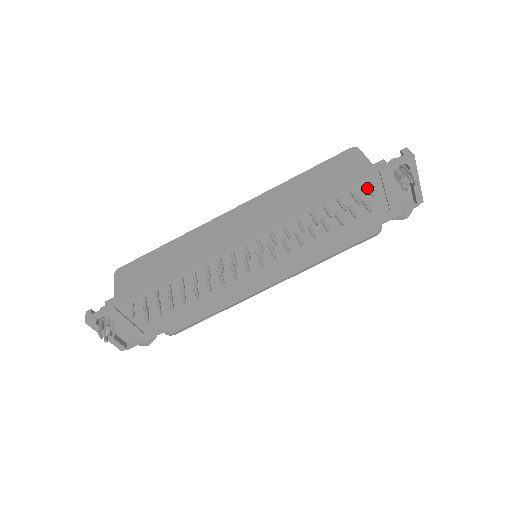
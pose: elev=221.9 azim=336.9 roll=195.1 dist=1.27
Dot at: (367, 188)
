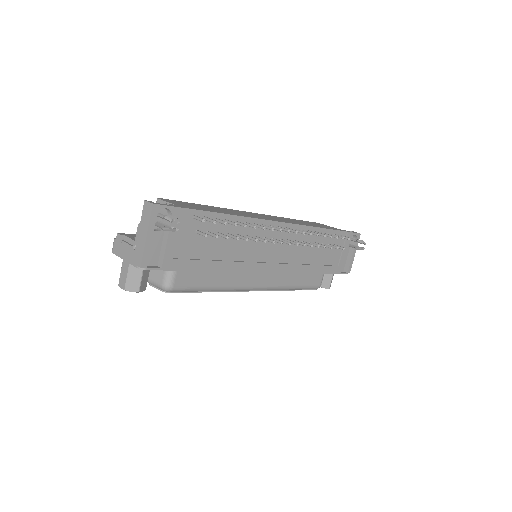
Dot at: occluded
